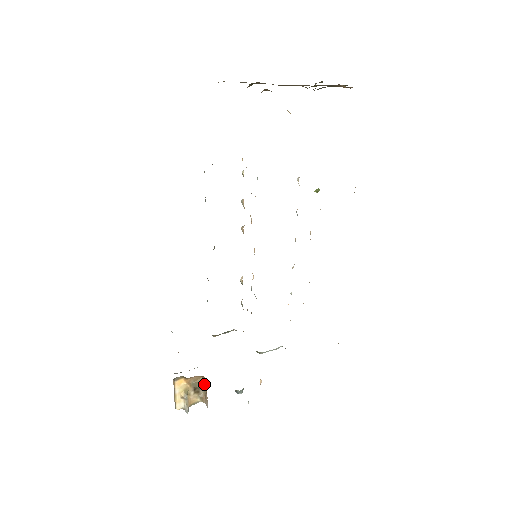
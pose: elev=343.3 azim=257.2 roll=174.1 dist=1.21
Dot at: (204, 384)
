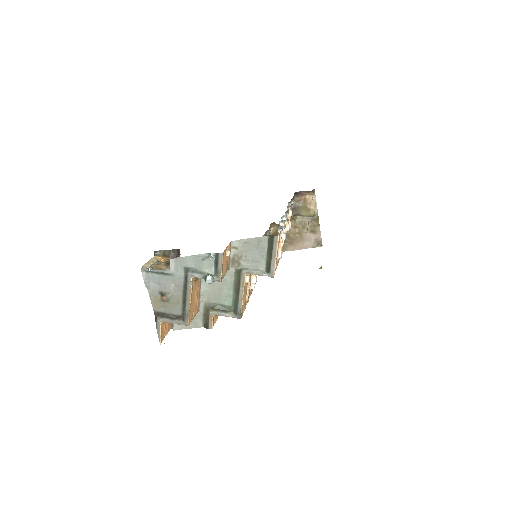
Dot at: occluded
